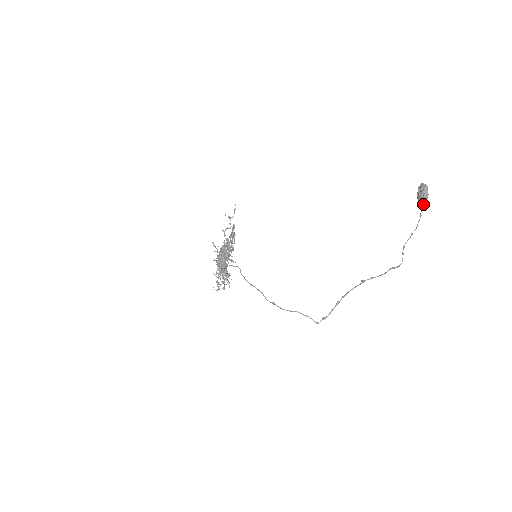
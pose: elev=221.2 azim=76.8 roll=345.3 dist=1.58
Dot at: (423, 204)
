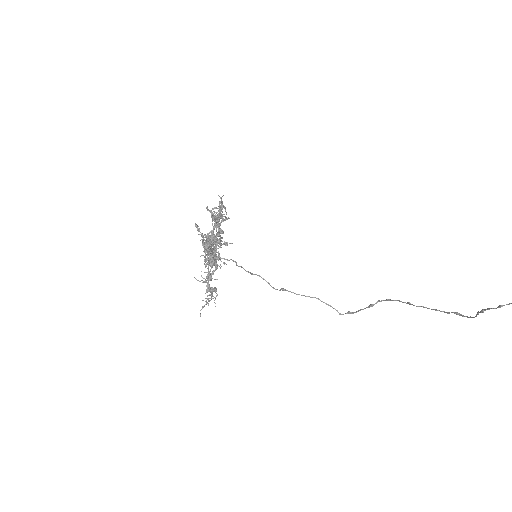
Dot at: out of frame
